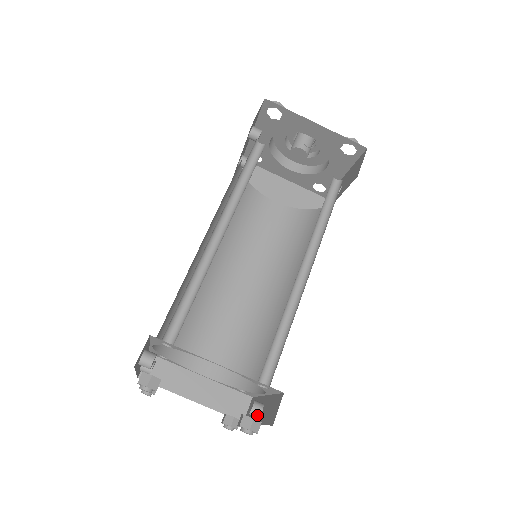
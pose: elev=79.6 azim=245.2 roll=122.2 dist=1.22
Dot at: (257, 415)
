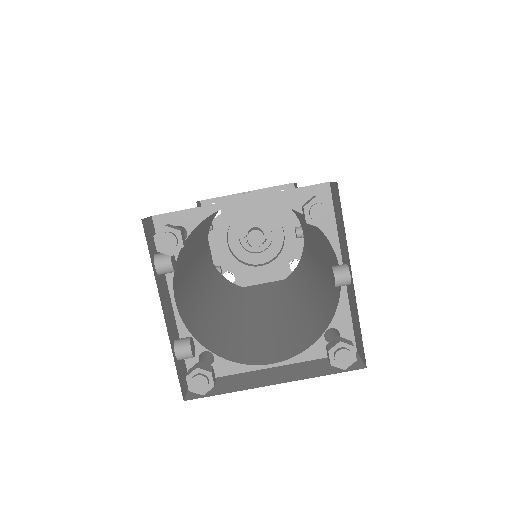
Dot at: (344, 270)
